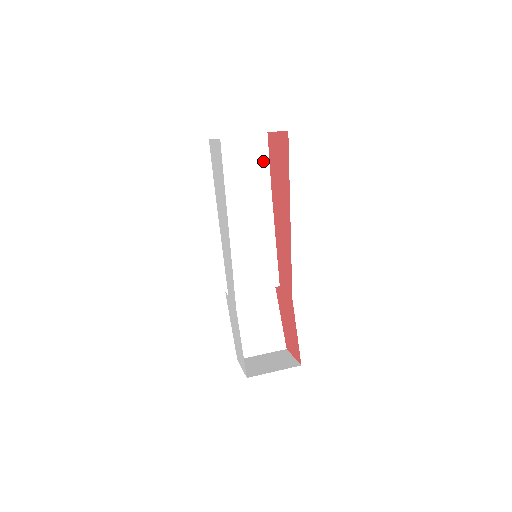
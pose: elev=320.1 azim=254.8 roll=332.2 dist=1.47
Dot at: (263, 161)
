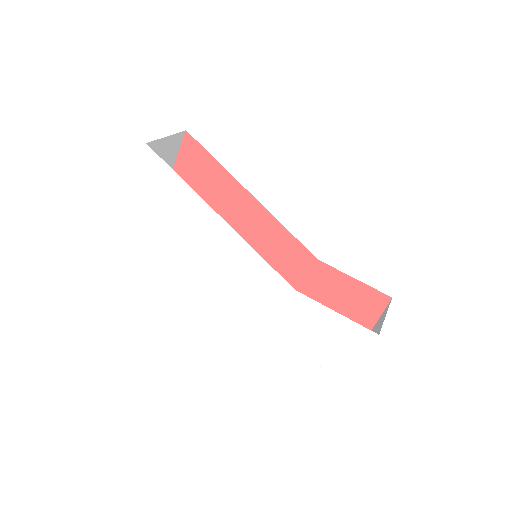
Dot at: occluded
